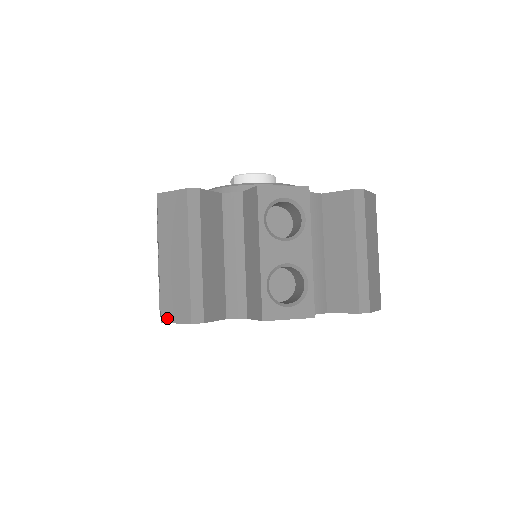
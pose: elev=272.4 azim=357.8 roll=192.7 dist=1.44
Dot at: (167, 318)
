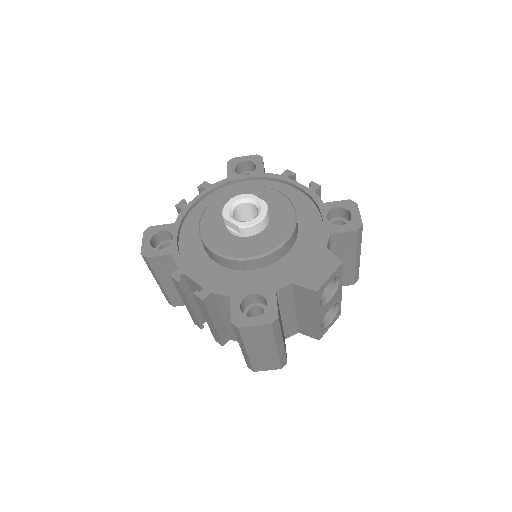
Dot at: (259, 370)
